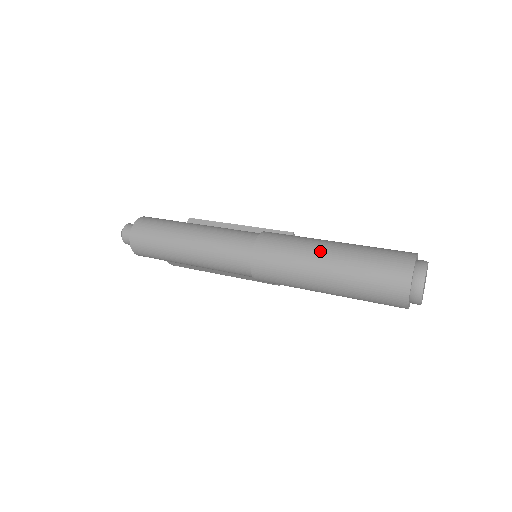
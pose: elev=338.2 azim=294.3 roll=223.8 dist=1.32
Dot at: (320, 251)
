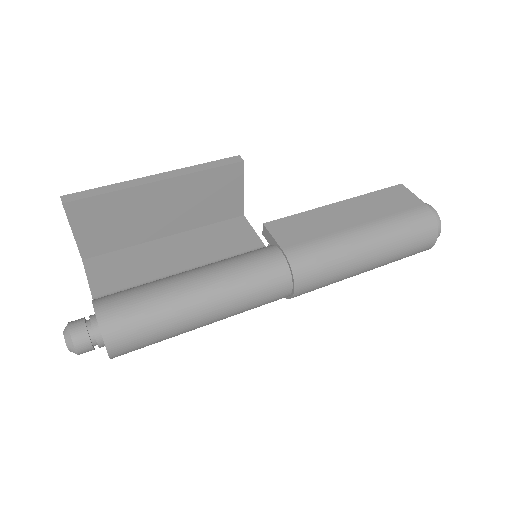
Dot at: (362, 263)
